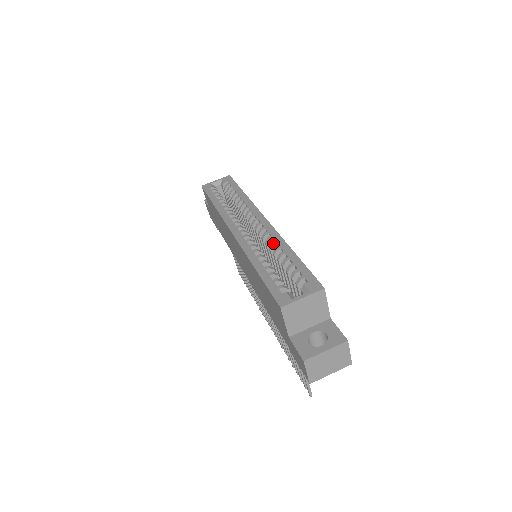
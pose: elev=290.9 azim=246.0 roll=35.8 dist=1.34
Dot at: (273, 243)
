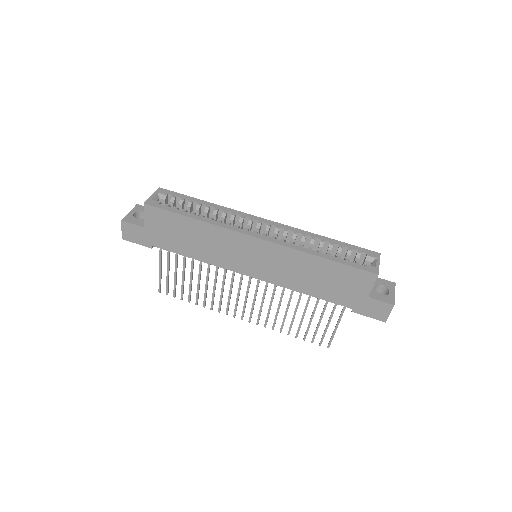
Dot at: (305, 236)
